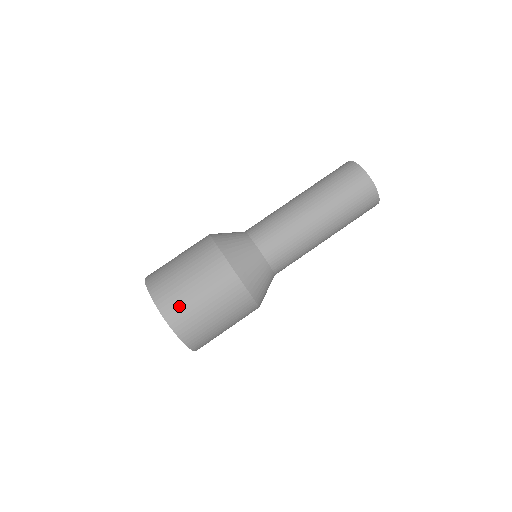
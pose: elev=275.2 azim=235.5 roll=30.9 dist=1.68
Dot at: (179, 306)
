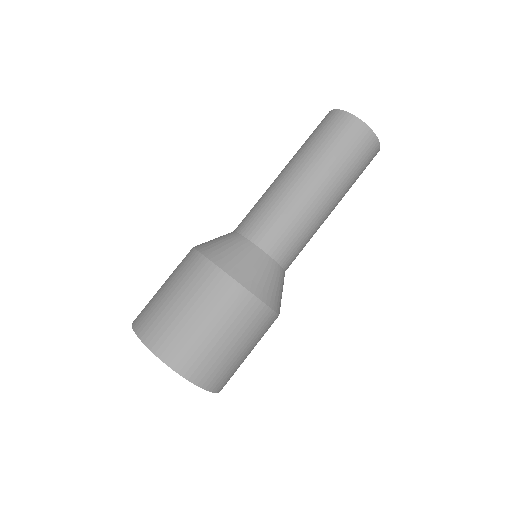
Dot at: (192, 353)
